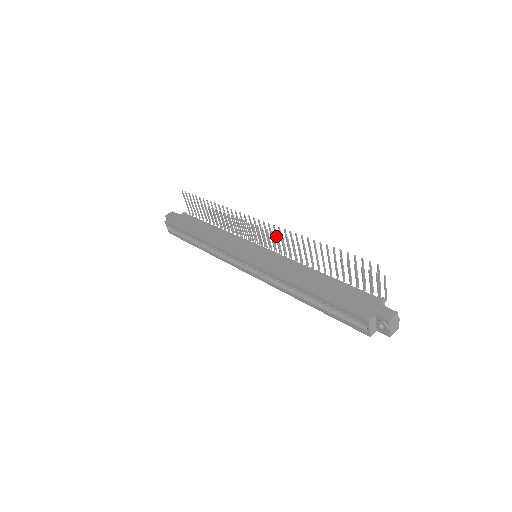
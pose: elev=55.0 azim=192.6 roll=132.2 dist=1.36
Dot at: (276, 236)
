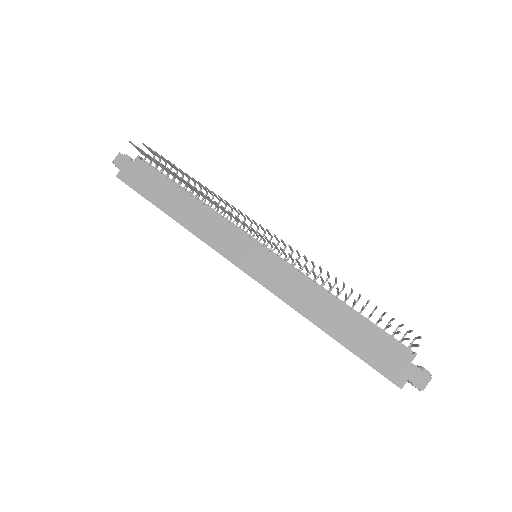
Dot at: (283, 252)
